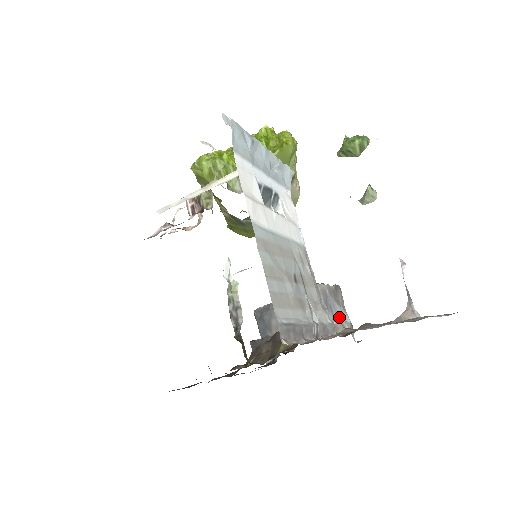
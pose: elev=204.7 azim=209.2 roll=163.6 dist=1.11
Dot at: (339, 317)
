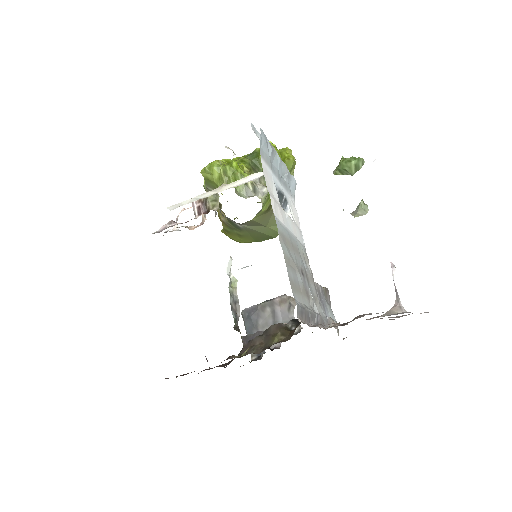
Dot at: (329, 315)
